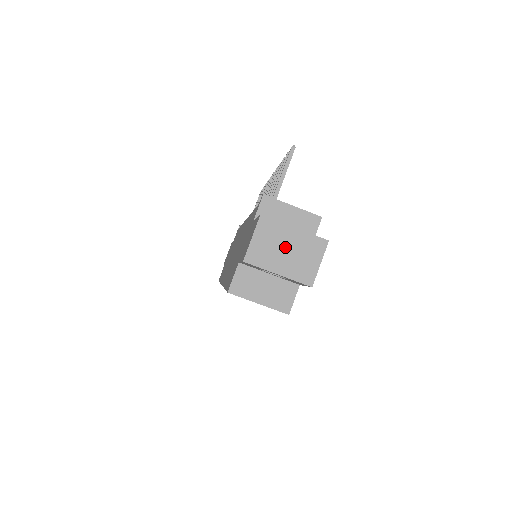
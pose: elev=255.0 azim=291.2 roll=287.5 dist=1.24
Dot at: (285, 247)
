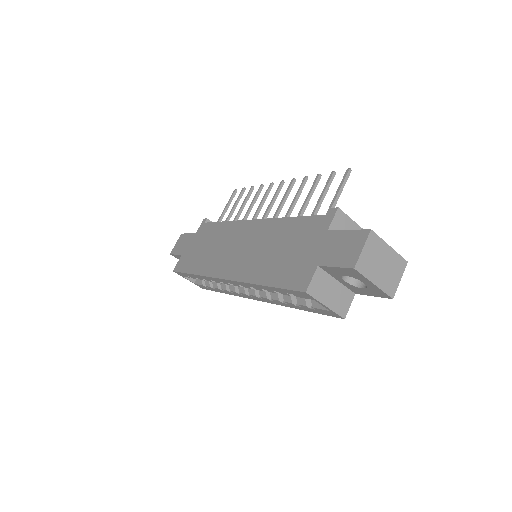
Dot at: (382, 261)
